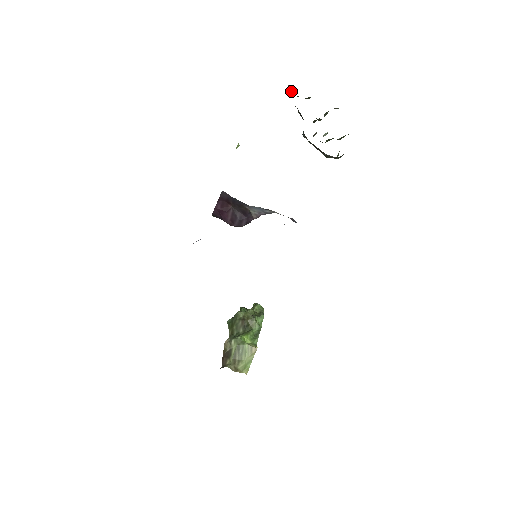
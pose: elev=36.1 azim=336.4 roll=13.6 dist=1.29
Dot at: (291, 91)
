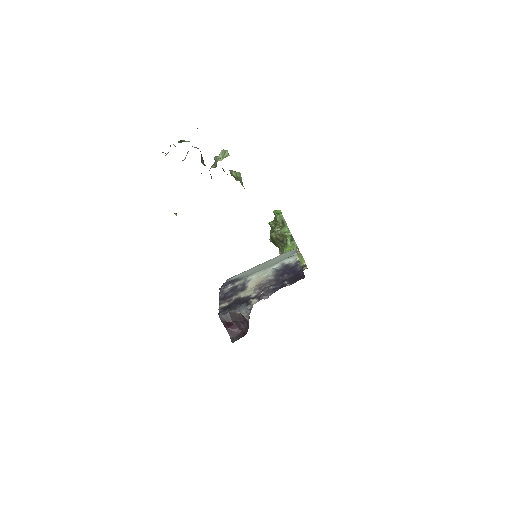
Dot at: occluded
